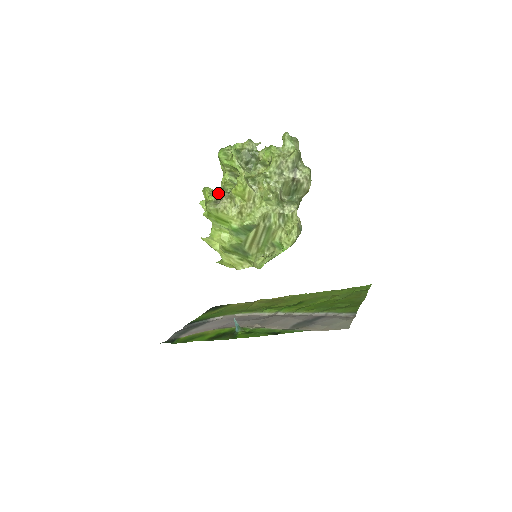
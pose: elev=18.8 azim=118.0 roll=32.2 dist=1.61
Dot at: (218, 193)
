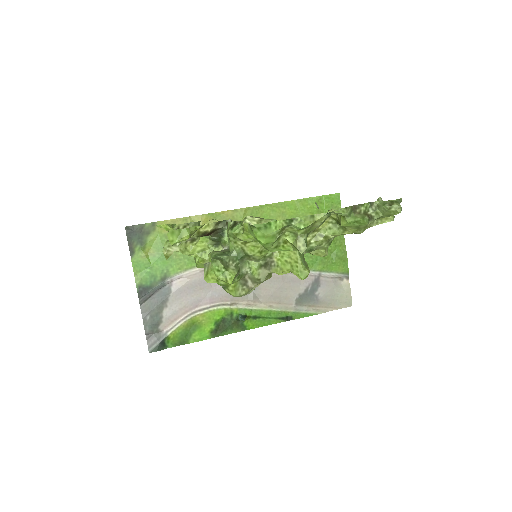
Dot at: (240, 265)
